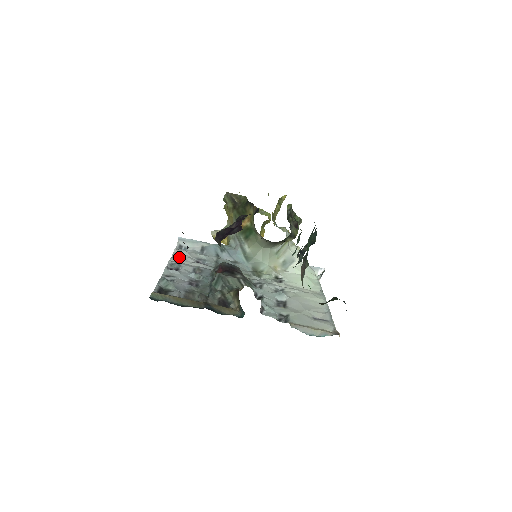
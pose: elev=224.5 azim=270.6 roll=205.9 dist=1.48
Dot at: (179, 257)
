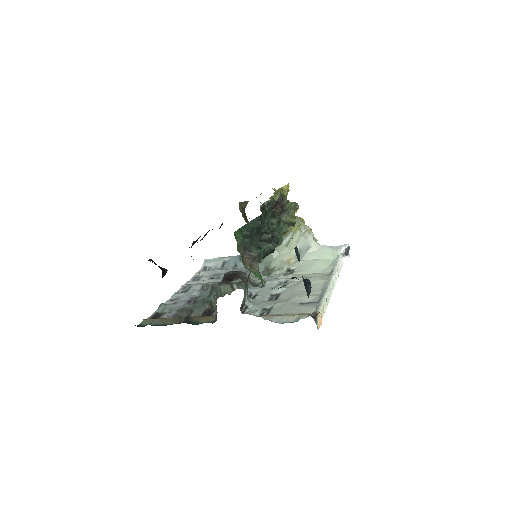
Dot at: (197, 279)
